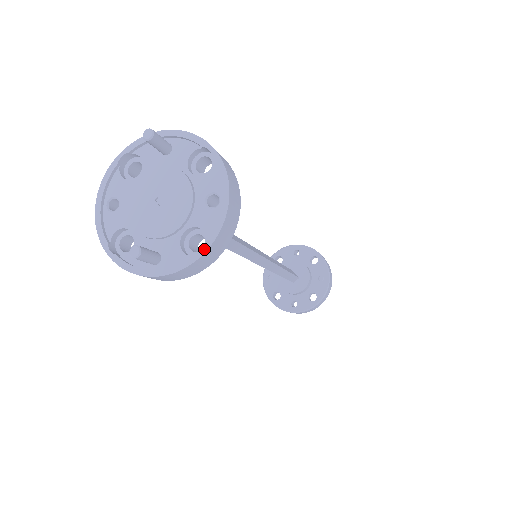
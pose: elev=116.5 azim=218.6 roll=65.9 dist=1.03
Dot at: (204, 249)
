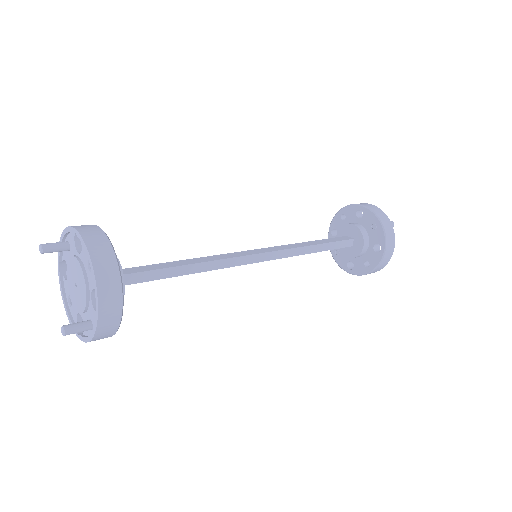
Dot at: (97, 303)
